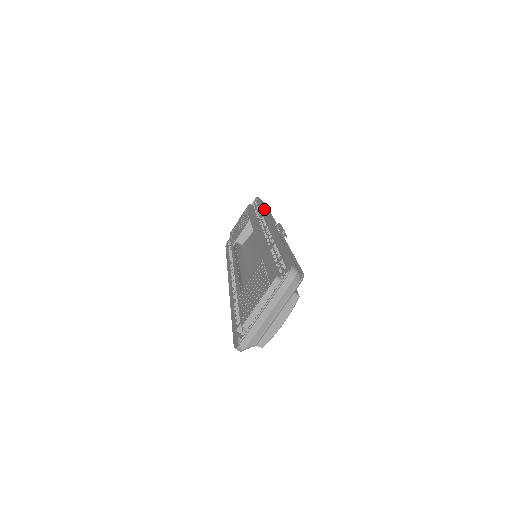
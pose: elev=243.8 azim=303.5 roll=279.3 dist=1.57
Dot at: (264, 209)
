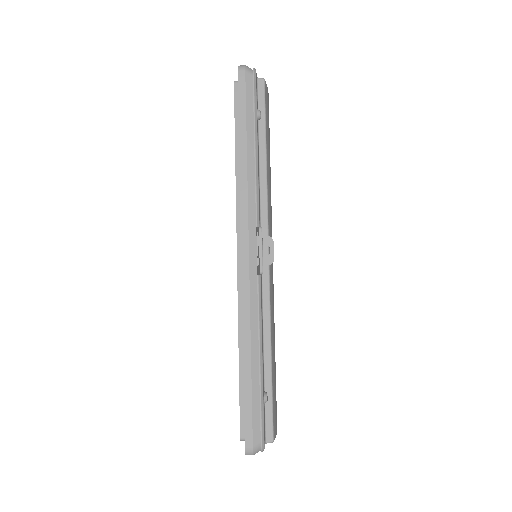
Dot at: (241, 167)
